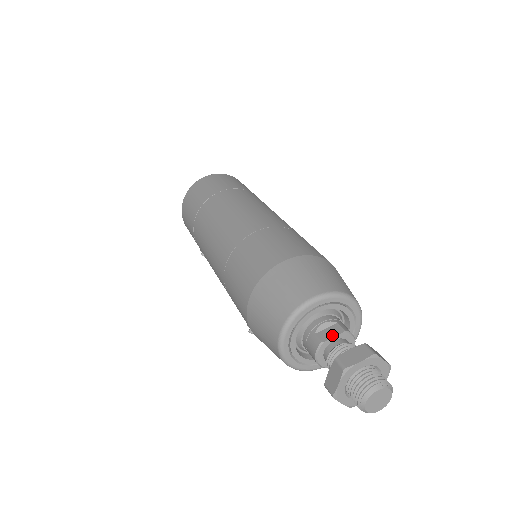
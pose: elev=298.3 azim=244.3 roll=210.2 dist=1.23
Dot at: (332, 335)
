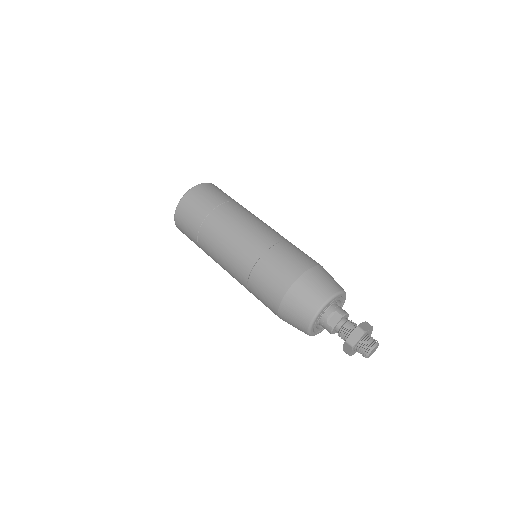
Dot at: (337, 322)
